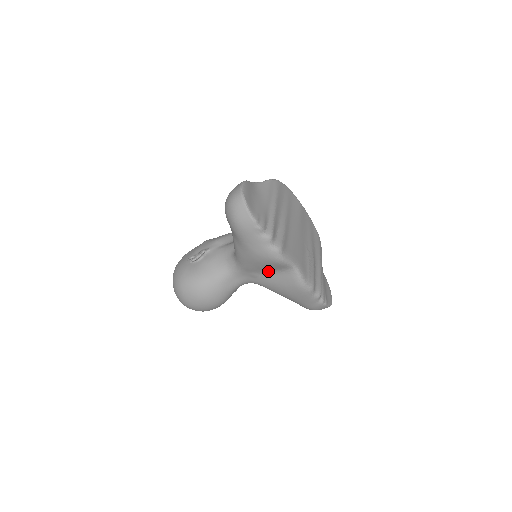
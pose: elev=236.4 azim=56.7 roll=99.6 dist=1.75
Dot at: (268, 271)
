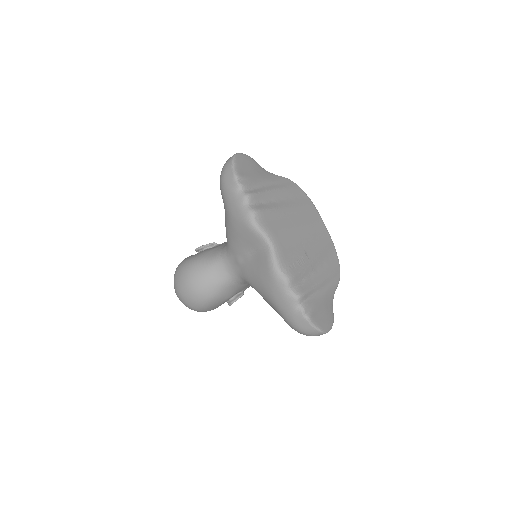
Dot at: (248, 251)
